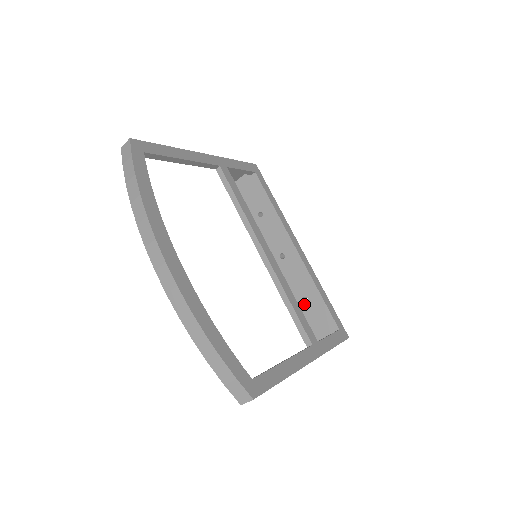
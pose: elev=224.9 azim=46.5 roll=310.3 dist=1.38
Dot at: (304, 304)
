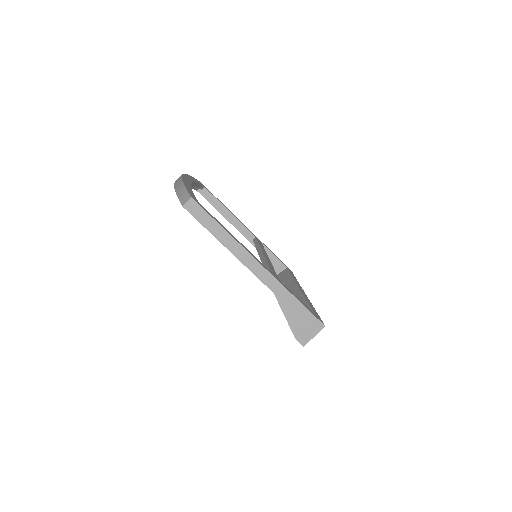
Dot at: occluded
